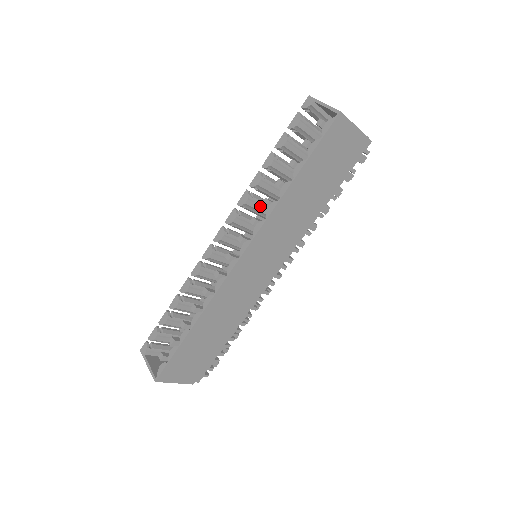
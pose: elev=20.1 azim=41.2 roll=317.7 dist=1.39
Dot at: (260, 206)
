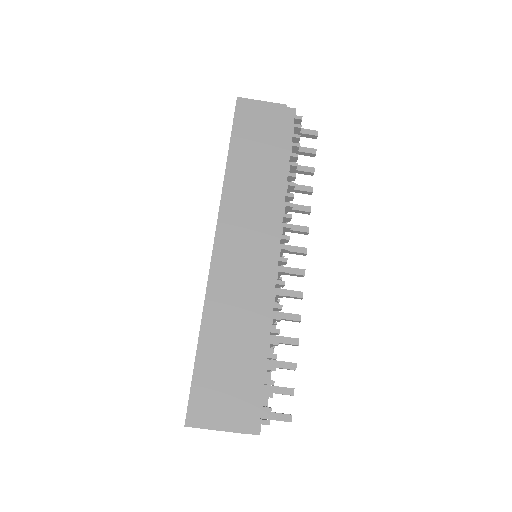
Dot at: occluded
